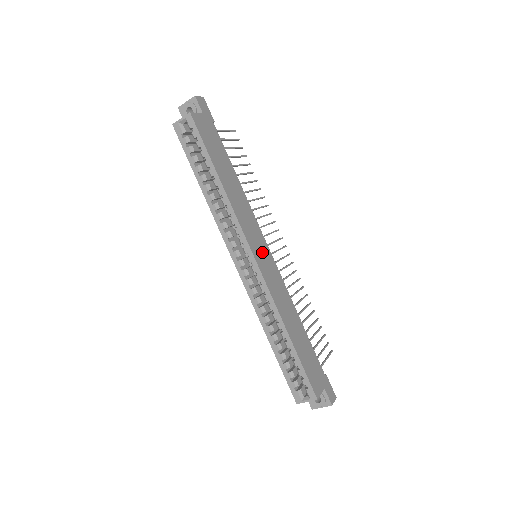
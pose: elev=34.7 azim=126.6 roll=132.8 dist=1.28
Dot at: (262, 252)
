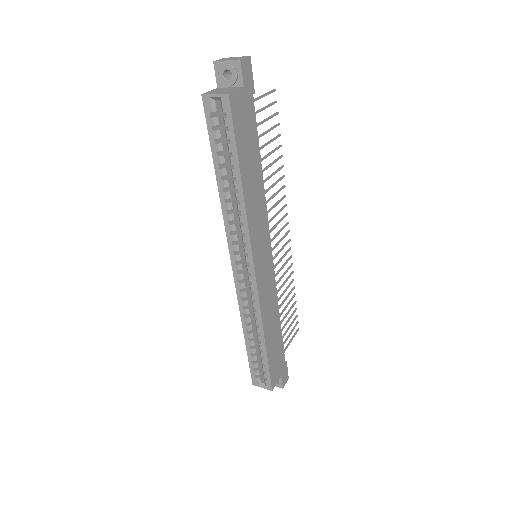
Dot at: (264, 259)
